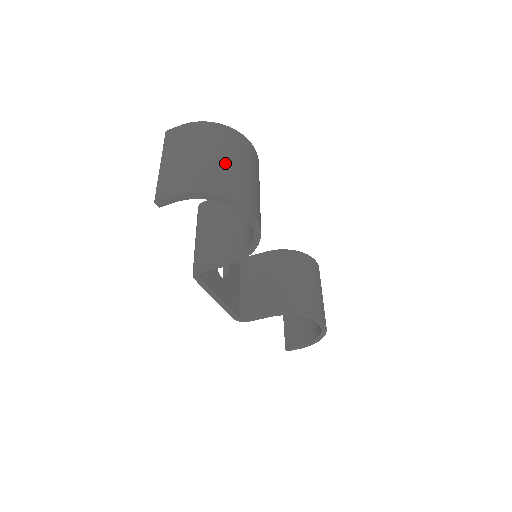
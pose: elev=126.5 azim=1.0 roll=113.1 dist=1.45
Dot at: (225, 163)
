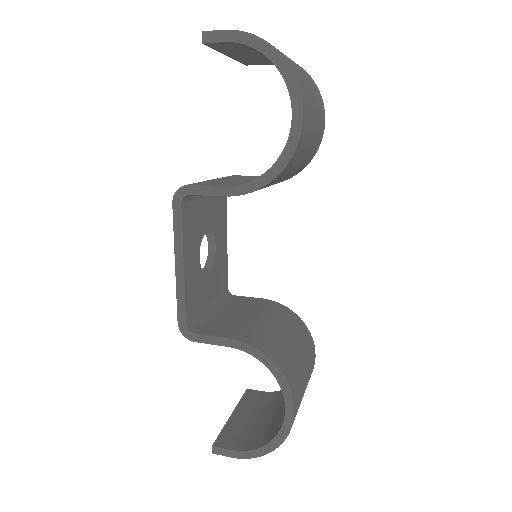
Dot at: (297, 66)
